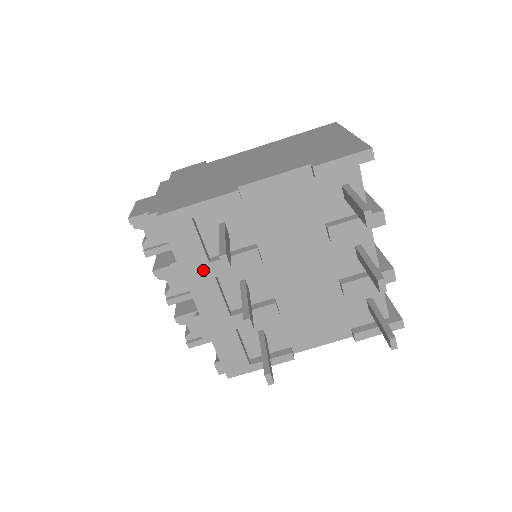
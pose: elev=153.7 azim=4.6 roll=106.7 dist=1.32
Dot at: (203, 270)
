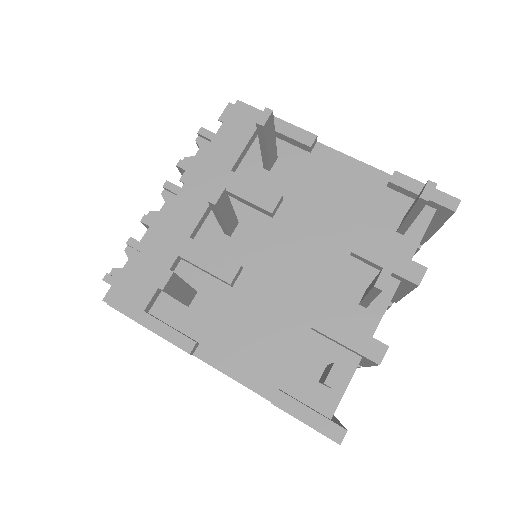
Dot at: (219, 172)
